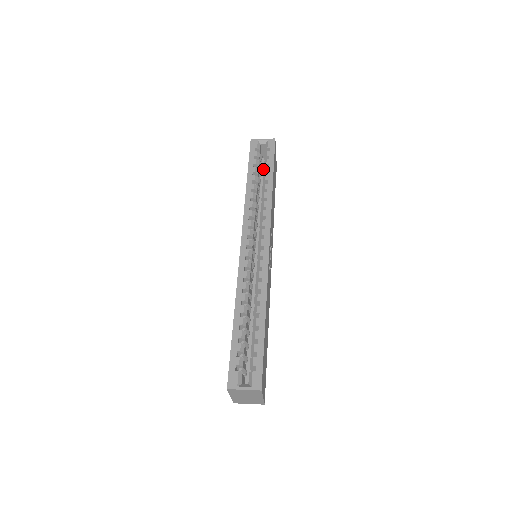
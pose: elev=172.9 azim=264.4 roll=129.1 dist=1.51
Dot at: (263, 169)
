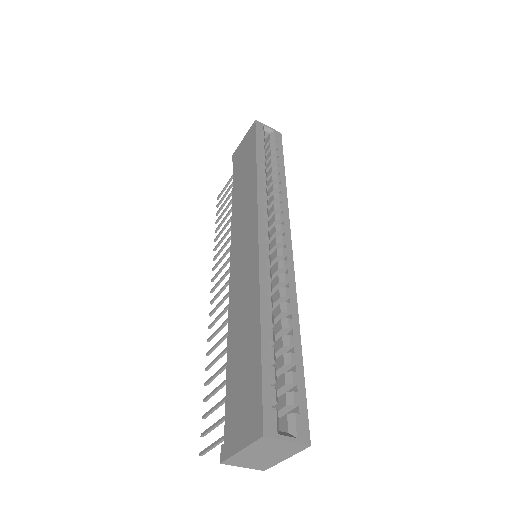
Dot at: occluded
